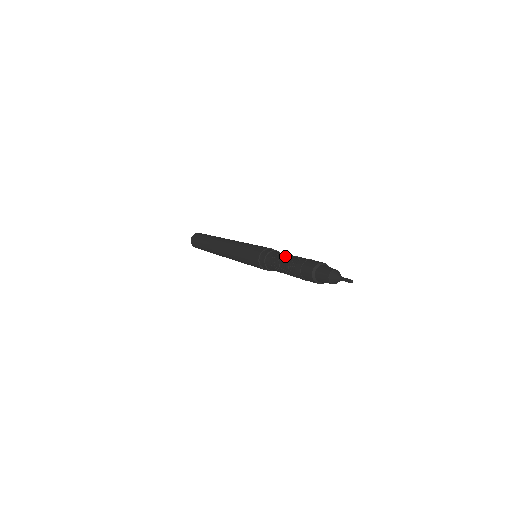
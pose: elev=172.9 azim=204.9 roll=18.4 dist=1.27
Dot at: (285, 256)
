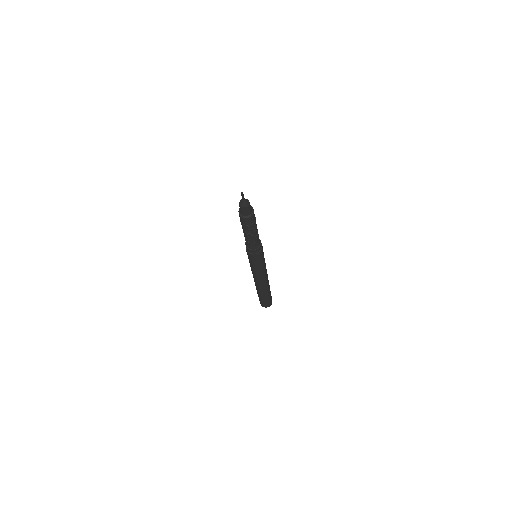
Dot at: occluded
